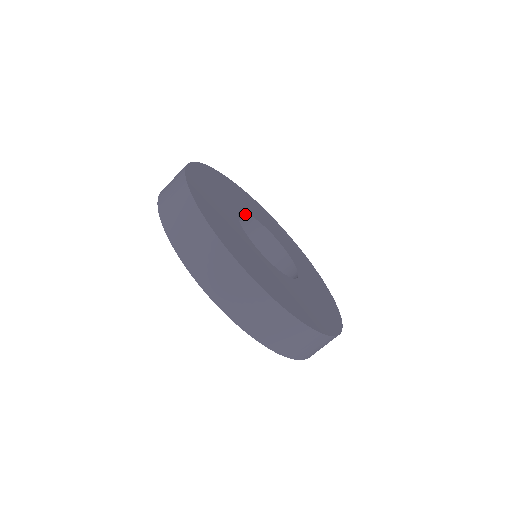
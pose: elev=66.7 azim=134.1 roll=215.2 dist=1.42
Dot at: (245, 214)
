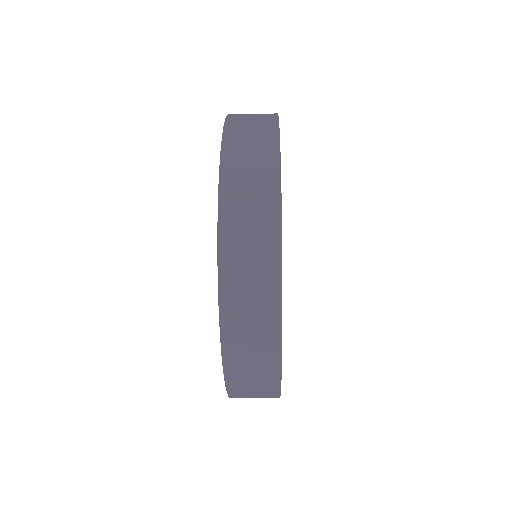
Dot at: occluded
